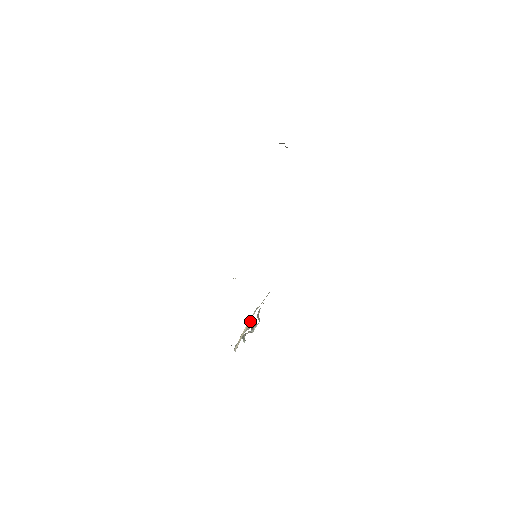
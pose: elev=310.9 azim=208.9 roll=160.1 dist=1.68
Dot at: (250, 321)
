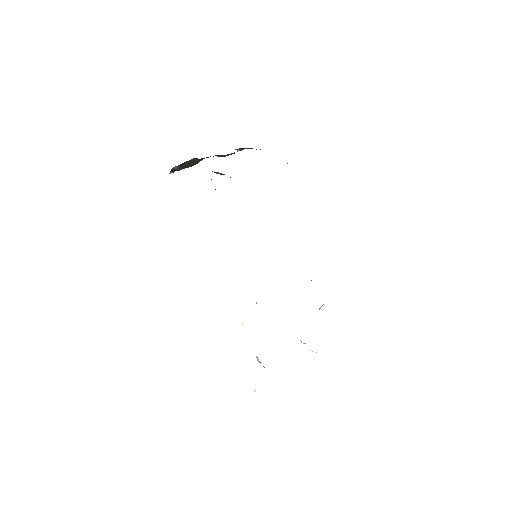
Dot at: occluded
